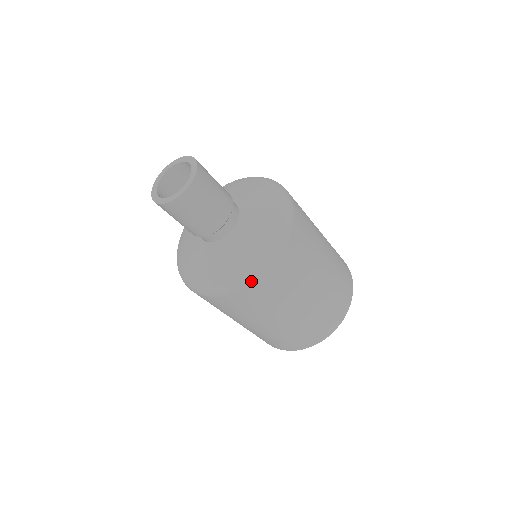
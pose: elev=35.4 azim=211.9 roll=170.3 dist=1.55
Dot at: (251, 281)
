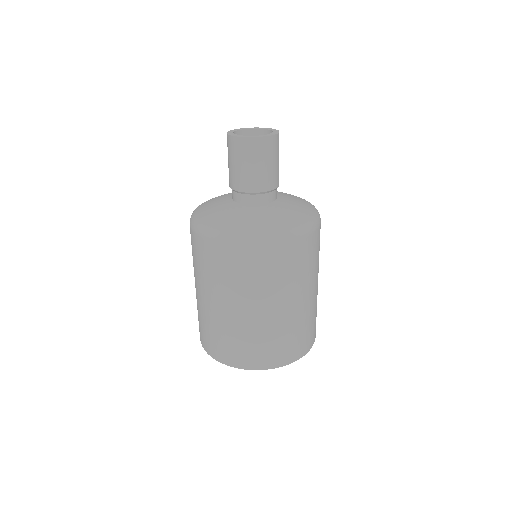
Dot at: (319, 222)
